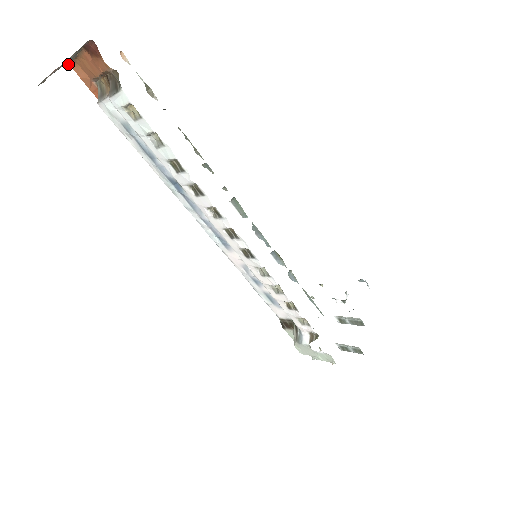
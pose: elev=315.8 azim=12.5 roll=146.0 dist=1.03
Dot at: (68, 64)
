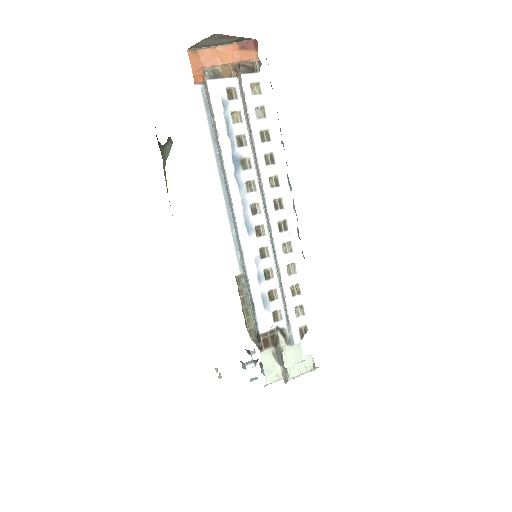
Dot at: (187, 50)
